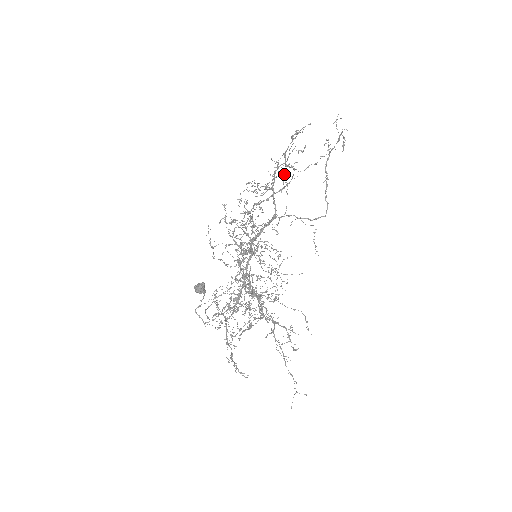
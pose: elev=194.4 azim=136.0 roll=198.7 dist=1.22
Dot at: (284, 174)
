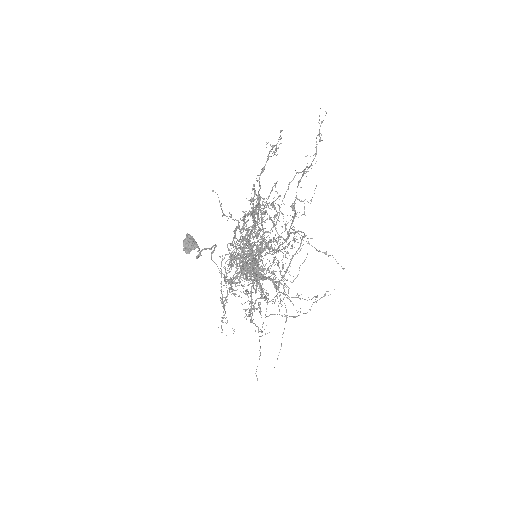
Dot at: occluded
